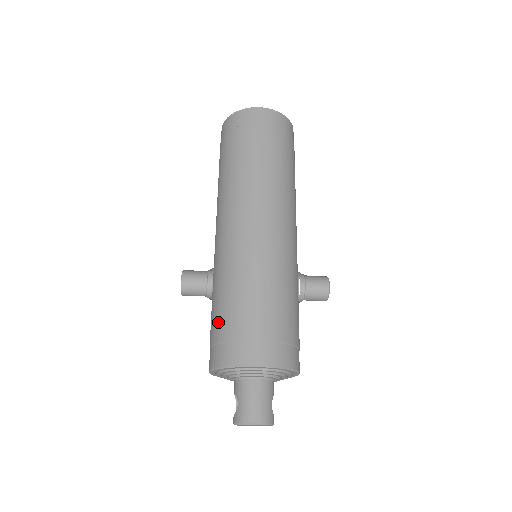
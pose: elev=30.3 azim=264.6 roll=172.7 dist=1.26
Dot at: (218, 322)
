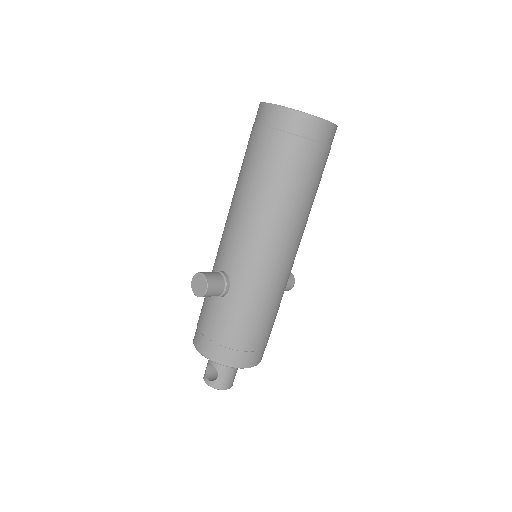
Dot at: (229, 331)
